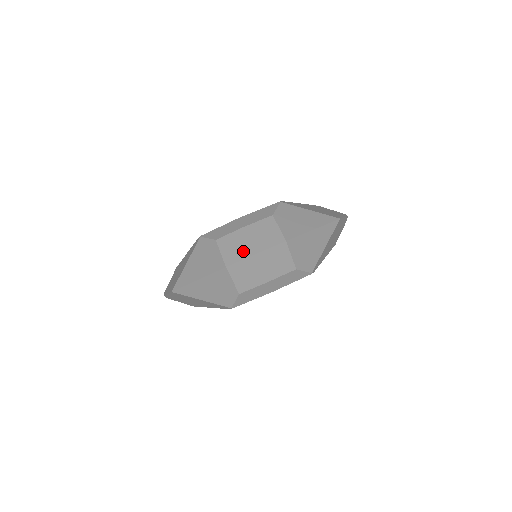
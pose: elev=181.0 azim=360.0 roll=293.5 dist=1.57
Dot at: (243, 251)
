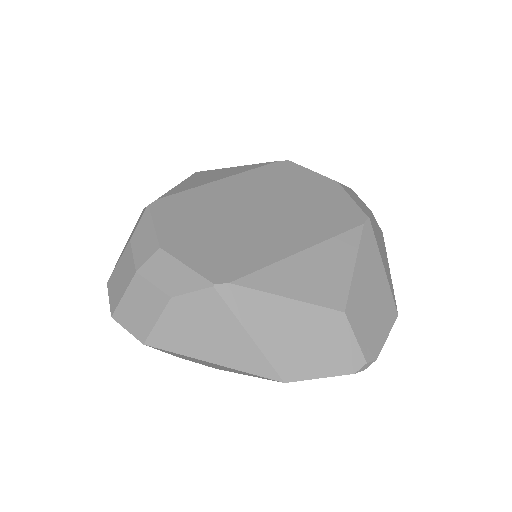
Dot at: (115, 295)
